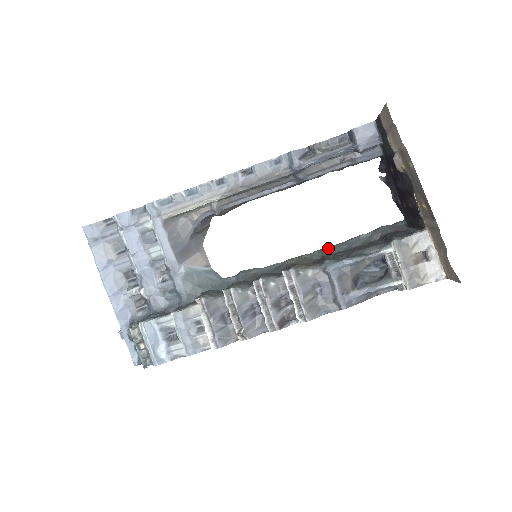
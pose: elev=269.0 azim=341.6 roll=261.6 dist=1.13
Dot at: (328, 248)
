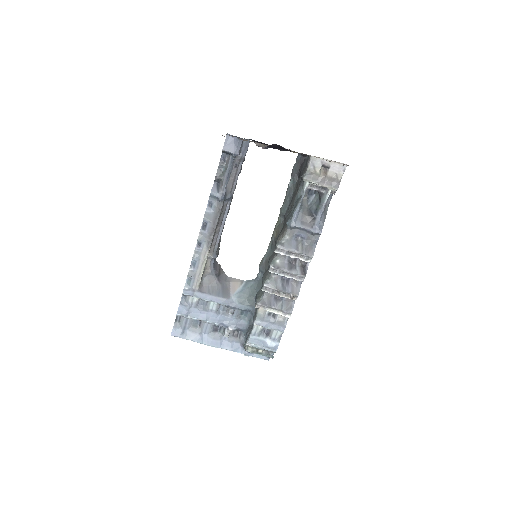
Dot at: (282, 209)
